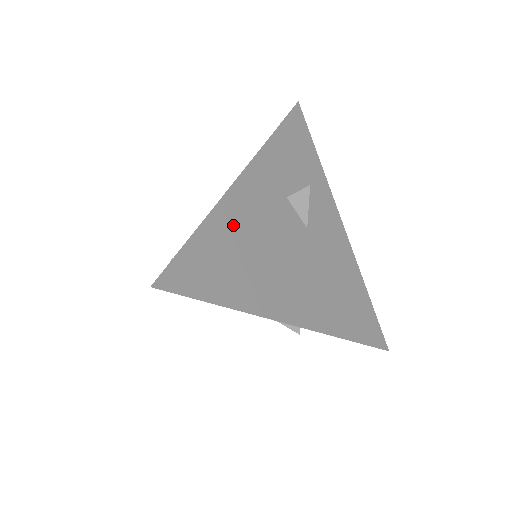
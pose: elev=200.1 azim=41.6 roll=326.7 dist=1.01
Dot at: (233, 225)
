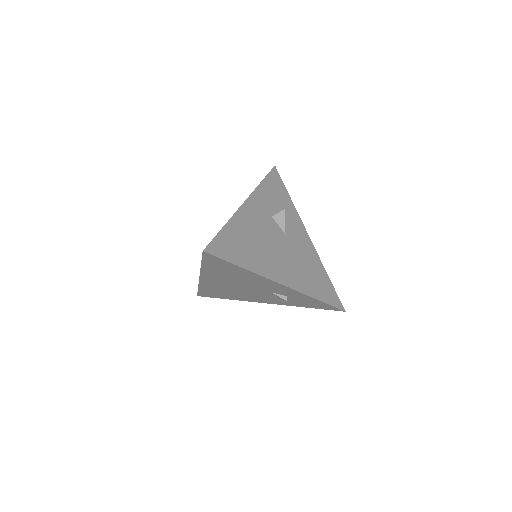
Dot at: (242, 227)
